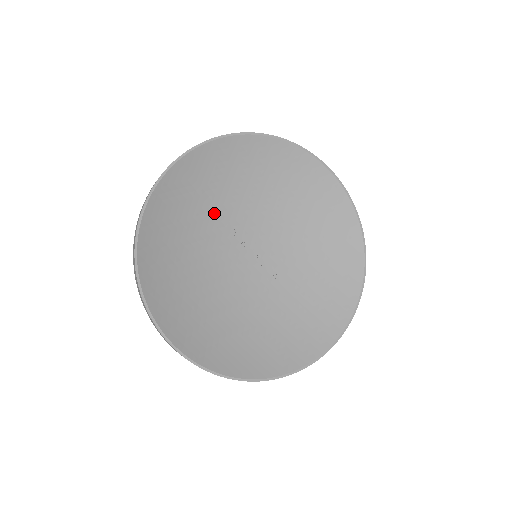
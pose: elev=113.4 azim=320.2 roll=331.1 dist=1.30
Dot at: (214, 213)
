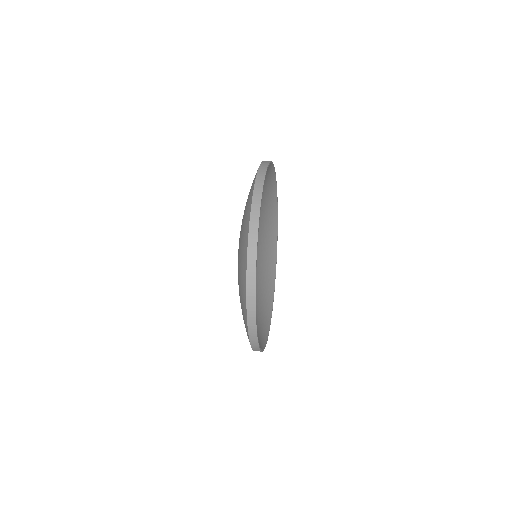
Dot at: occluded
